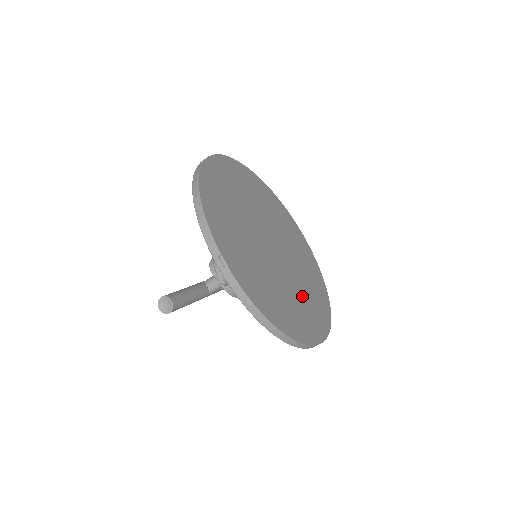
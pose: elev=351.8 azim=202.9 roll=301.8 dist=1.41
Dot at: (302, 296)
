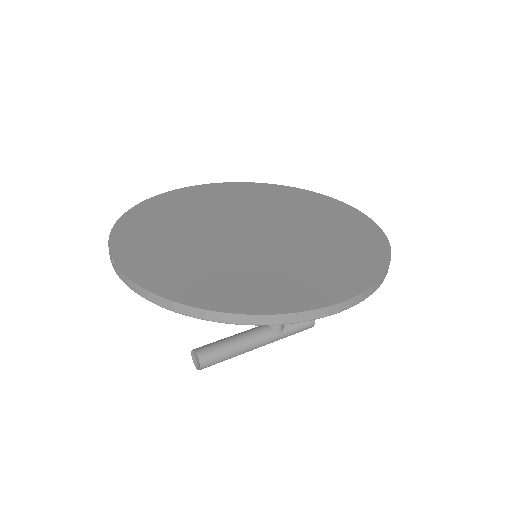
Dot at: (298, 265)
